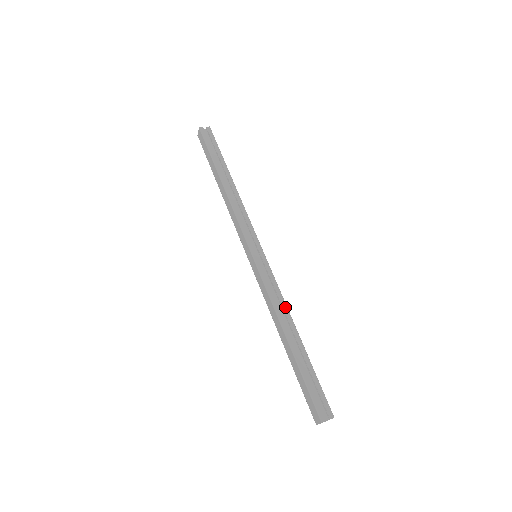
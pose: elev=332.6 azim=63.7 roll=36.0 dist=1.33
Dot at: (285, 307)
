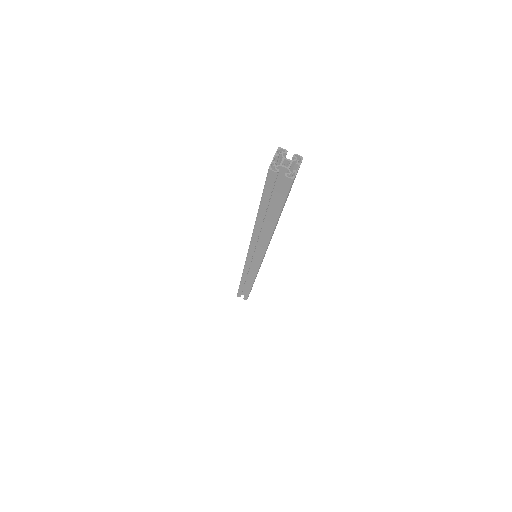
Dot at: (252, 281)
